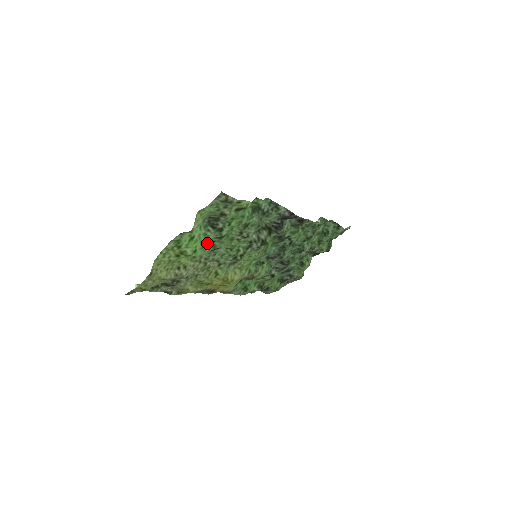
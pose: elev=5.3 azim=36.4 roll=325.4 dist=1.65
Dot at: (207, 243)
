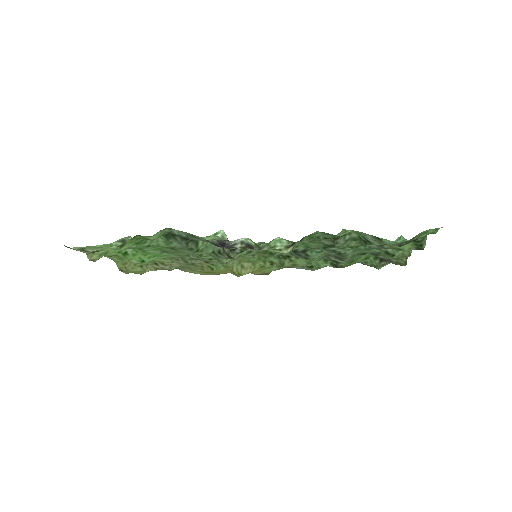
Dot at: (155, 253)
